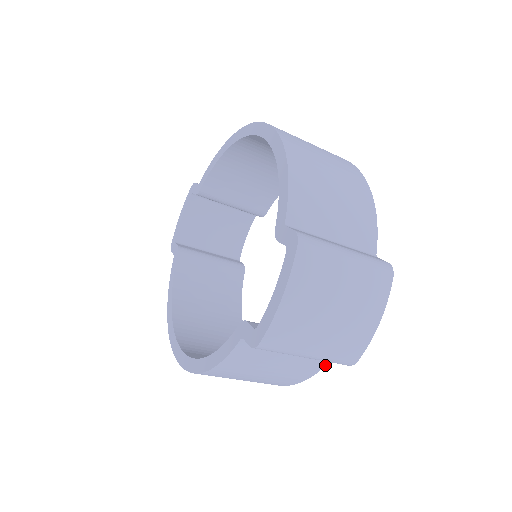
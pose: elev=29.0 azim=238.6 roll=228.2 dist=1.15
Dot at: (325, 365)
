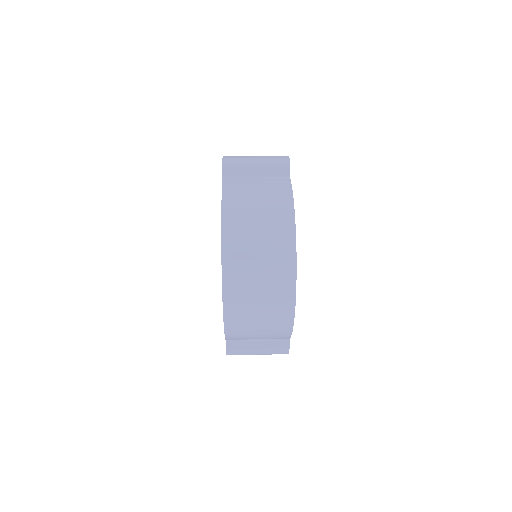
Dot at: occluded
